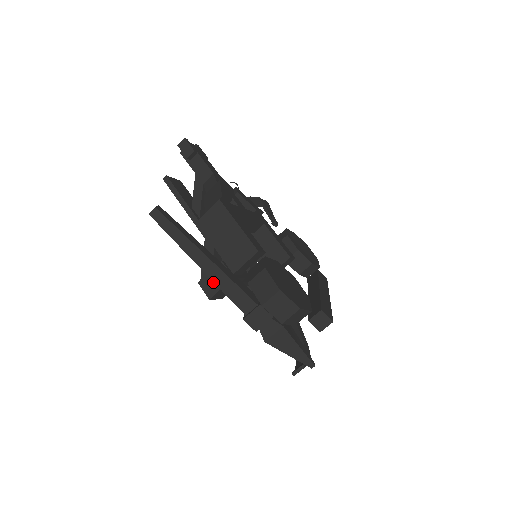
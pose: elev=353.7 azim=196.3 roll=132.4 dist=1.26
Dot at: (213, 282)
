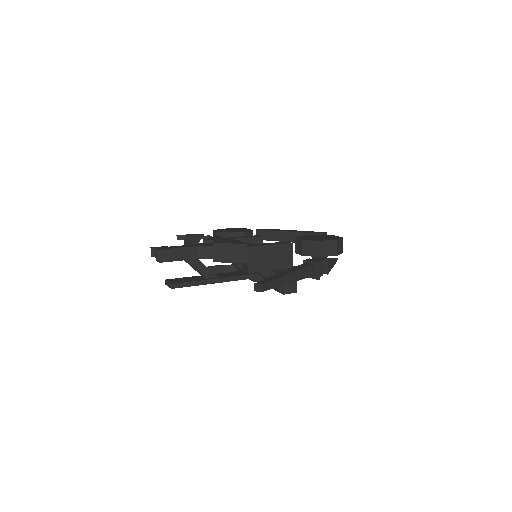
Dot at: (290, 284)
